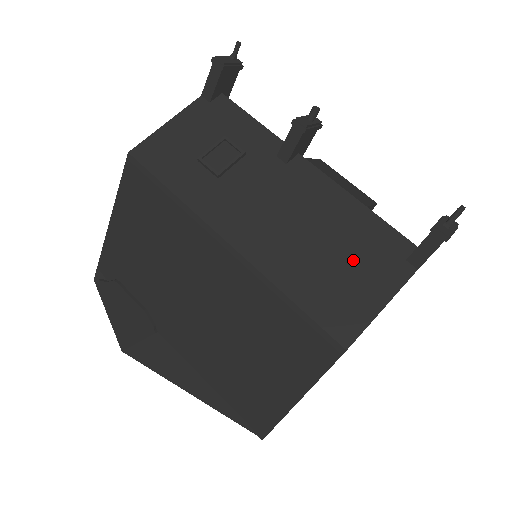
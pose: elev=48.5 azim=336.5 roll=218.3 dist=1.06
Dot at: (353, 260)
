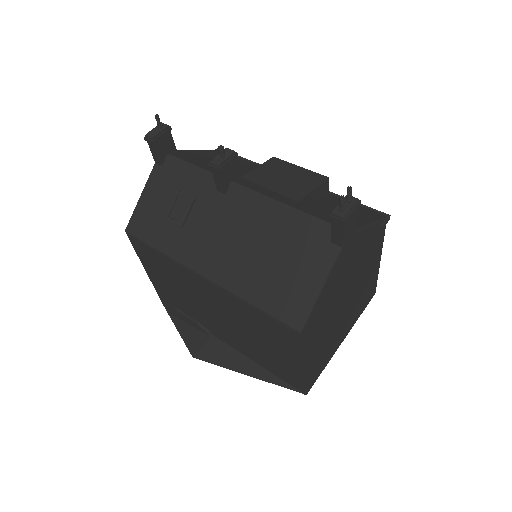
Dot at: (290, 257)
